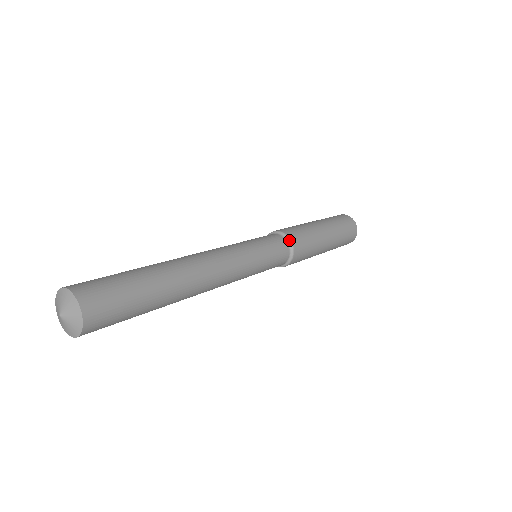
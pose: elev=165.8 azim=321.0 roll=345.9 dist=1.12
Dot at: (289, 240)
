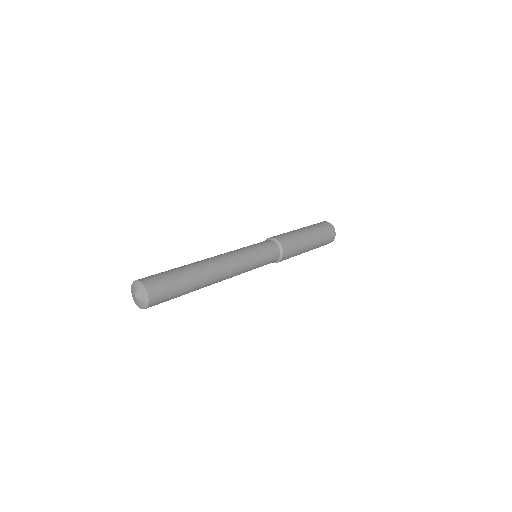
Dot at: (281, 256)
